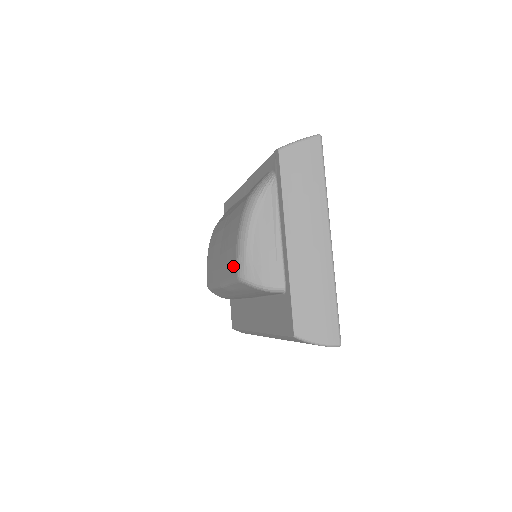
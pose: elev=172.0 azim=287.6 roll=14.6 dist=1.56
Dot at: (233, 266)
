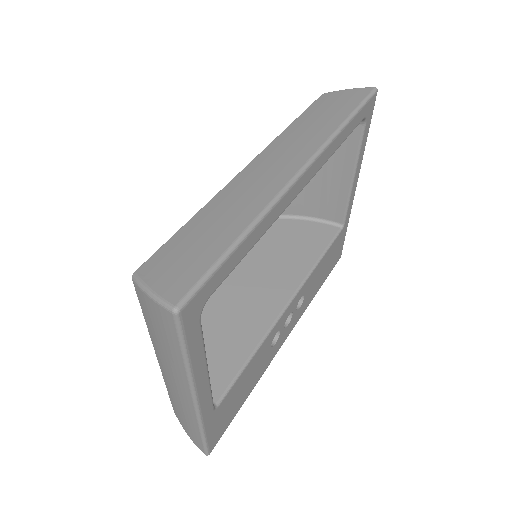
Dot at: occluded
